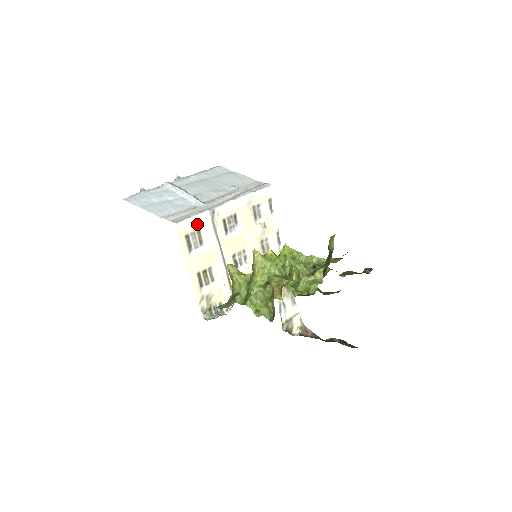
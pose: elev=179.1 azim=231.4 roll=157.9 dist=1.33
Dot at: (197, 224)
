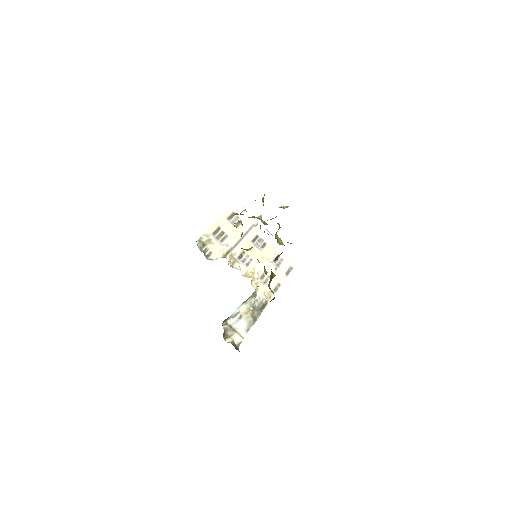
Dot at: (244, 217)
